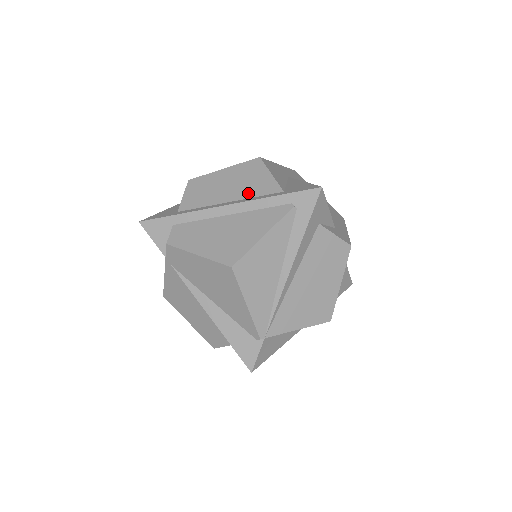
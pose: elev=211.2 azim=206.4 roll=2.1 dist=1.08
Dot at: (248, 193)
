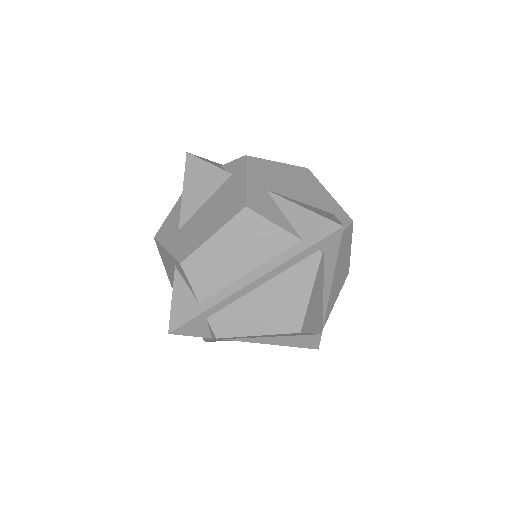
Dot at: (264, 255)
